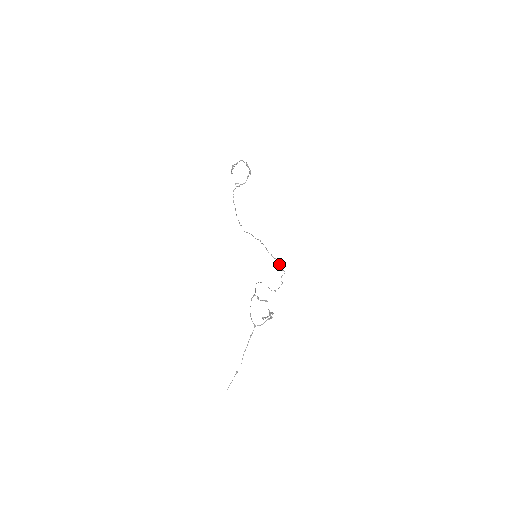
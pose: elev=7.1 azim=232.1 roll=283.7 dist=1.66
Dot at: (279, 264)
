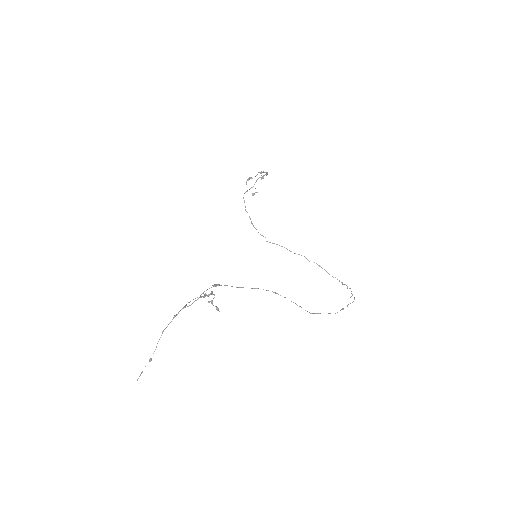
Dot at: occluded
